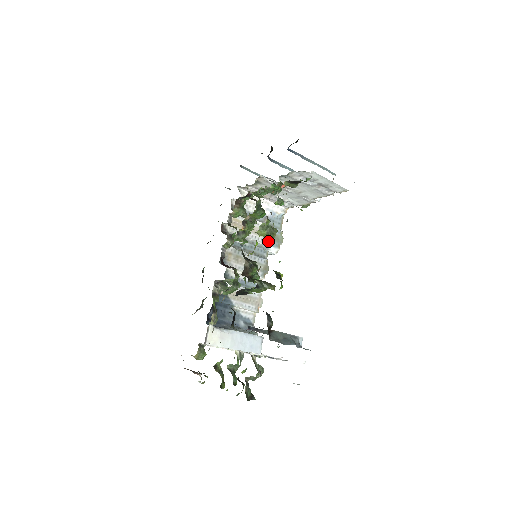
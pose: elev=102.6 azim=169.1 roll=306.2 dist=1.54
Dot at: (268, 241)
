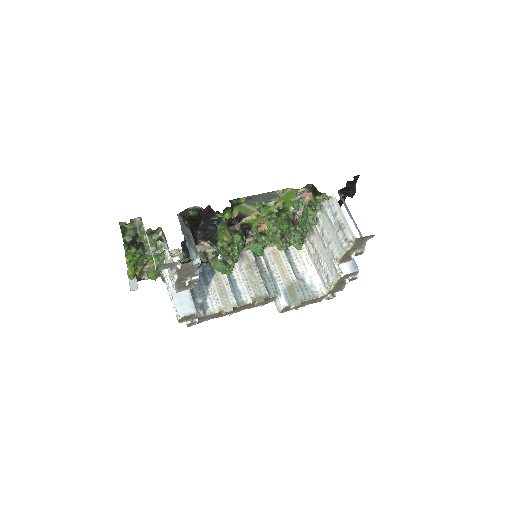
Dot at: (259, 206)
